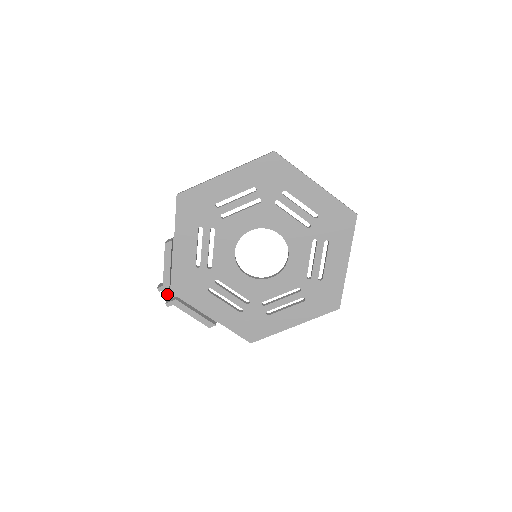
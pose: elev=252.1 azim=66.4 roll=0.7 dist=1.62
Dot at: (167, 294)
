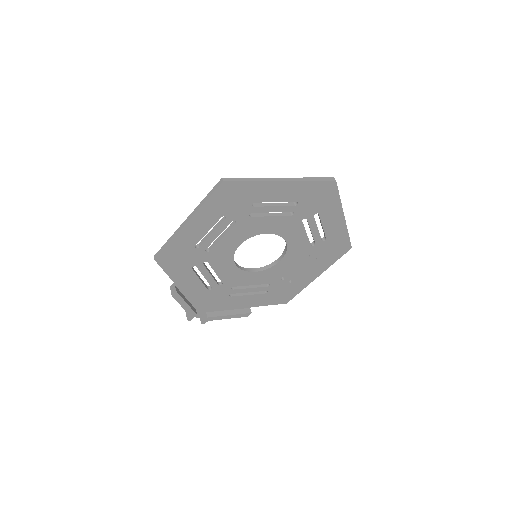
Dot at: (197, 315)
